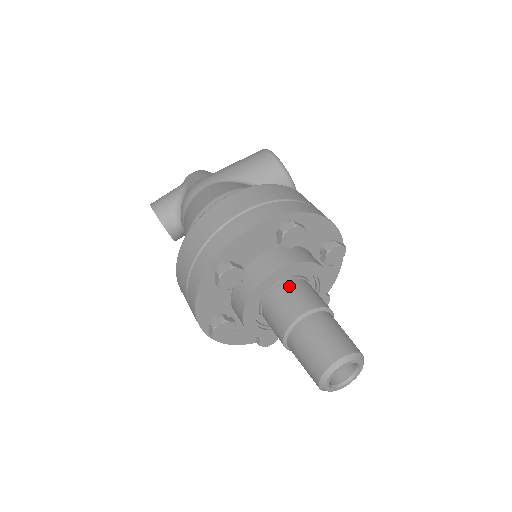
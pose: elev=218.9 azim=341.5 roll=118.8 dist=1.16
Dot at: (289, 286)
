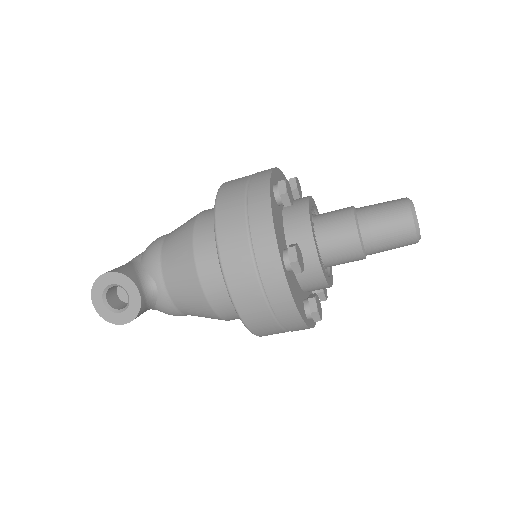
Dot at: occluded
